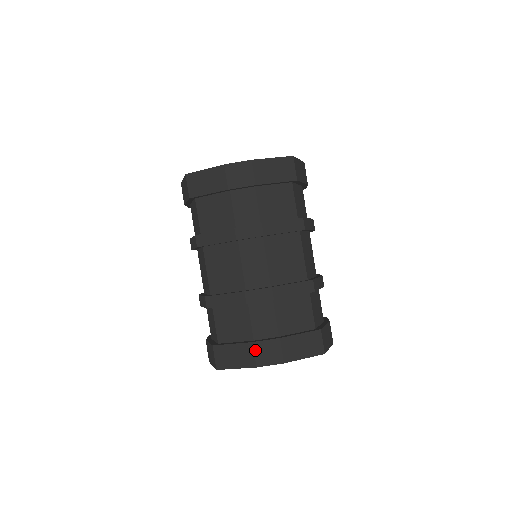
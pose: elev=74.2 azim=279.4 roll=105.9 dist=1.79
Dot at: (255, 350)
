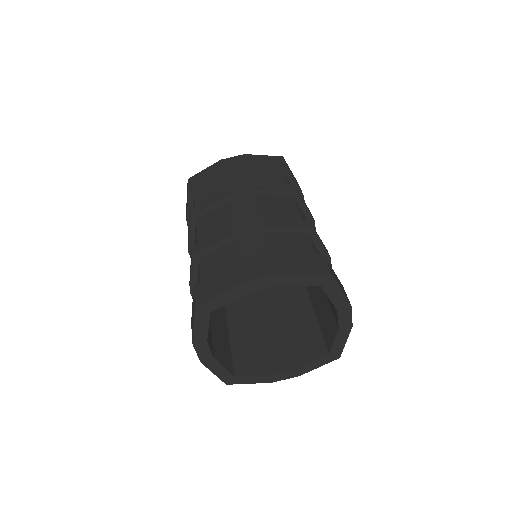
Dot at: (242, 267)
